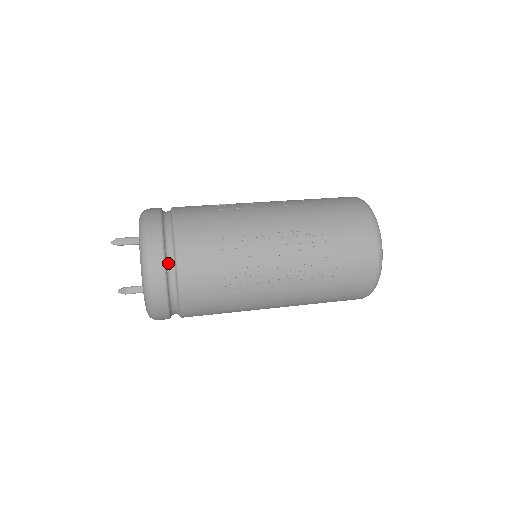
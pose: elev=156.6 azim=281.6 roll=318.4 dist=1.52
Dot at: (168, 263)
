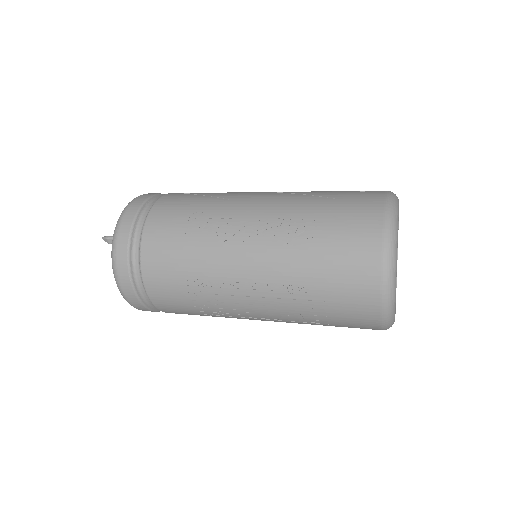
Dot at: (141, 292)
